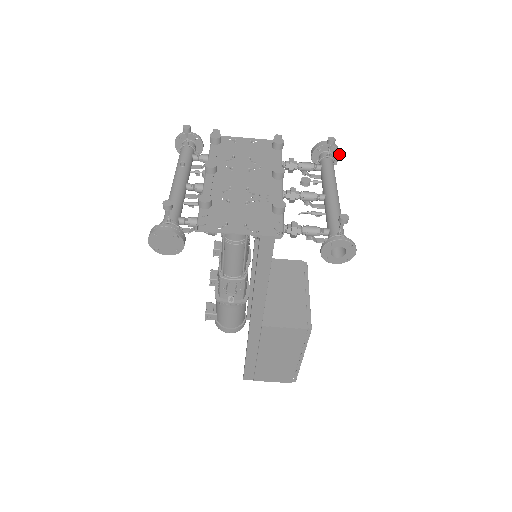
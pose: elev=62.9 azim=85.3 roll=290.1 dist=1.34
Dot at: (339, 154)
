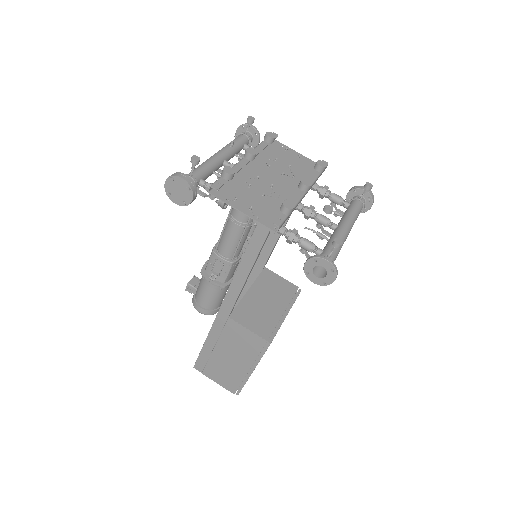
Dot at: (372, 204)
